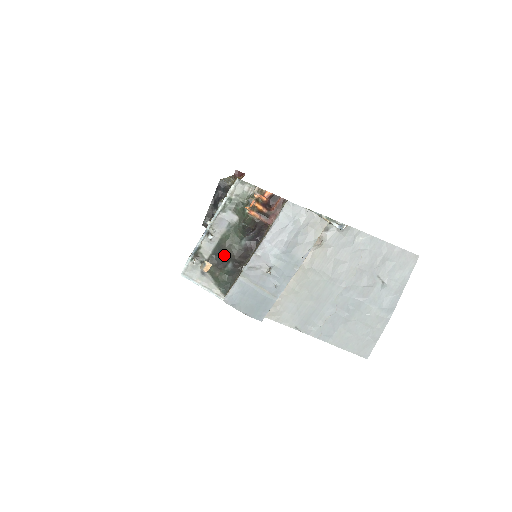
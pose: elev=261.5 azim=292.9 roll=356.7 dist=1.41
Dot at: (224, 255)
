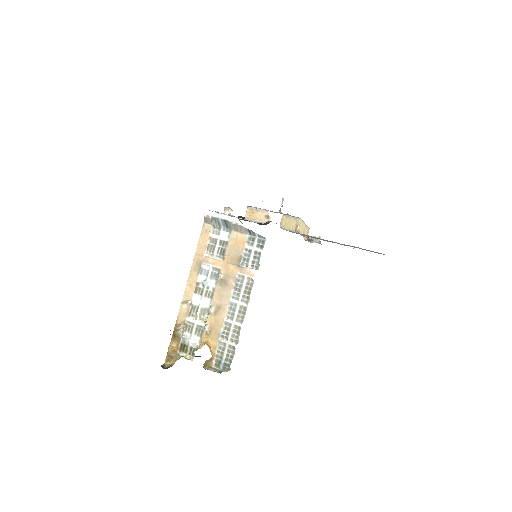
Dot at: occluded
